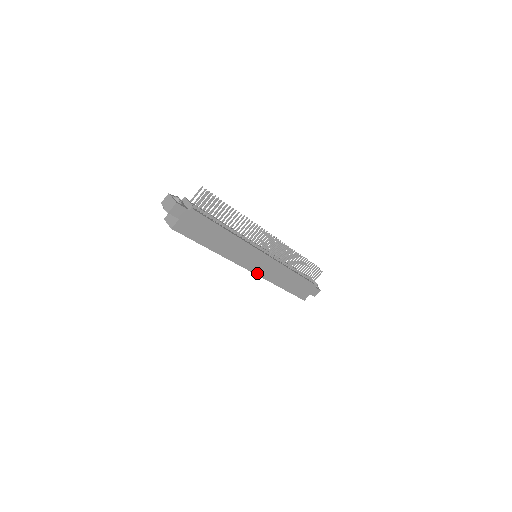
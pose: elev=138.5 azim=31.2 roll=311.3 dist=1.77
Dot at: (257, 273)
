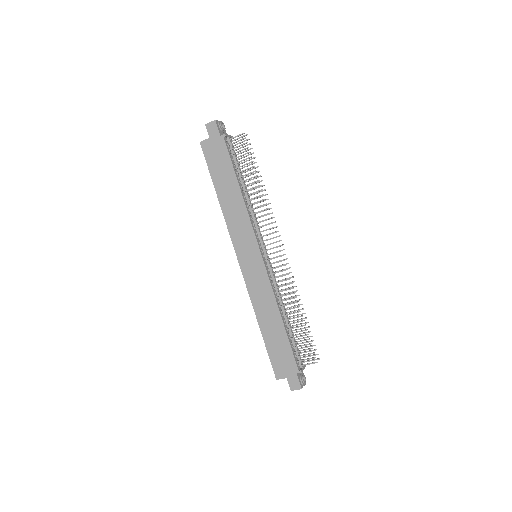
Dot at: (244, 272)
